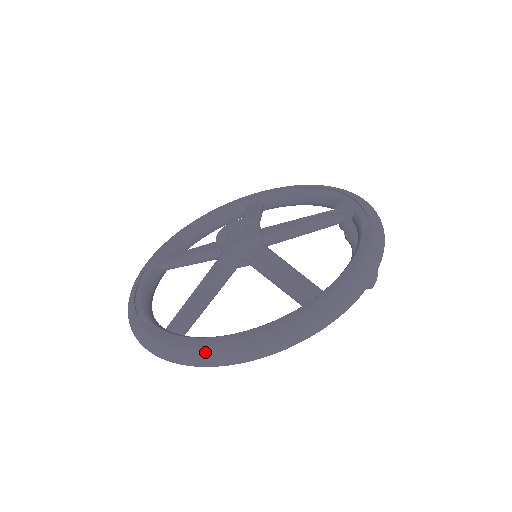
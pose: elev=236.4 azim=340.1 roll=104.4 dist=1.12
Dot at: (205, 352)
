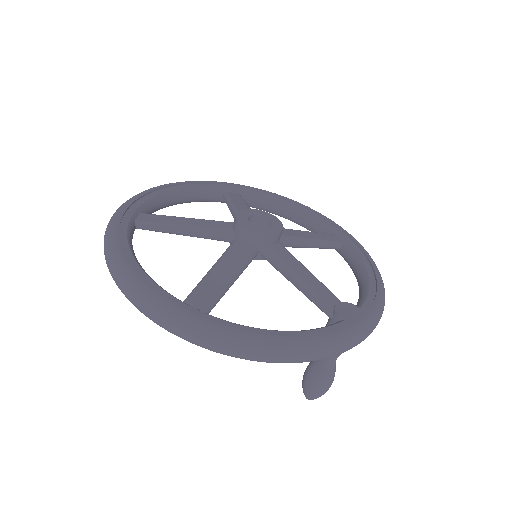
Dot at: (110, 241)
